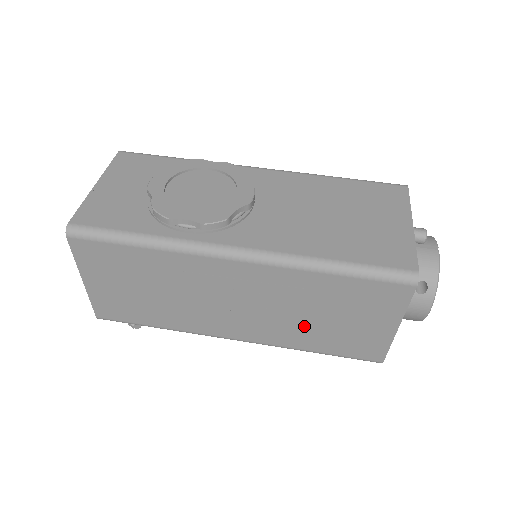
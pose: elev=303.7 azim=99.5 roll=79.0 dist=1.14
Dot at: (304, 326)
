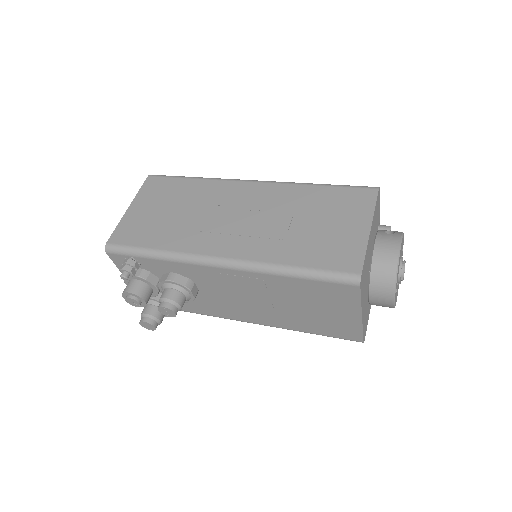
Dot at: (289, 235)
